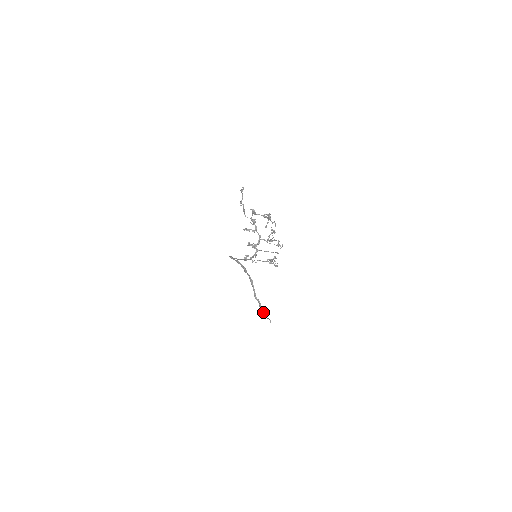
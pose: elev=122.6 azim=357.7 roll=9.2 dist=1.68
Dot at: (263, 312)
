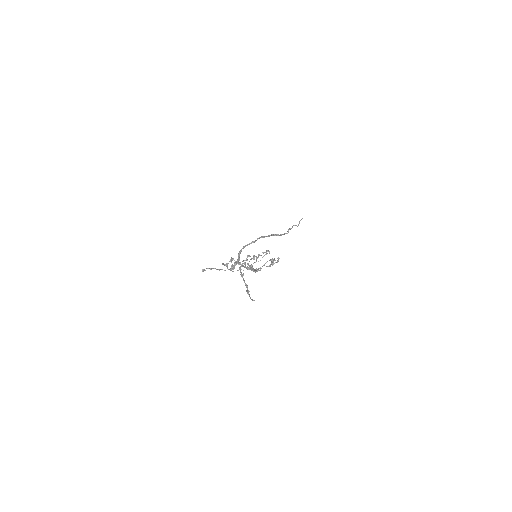
Dot at: (292, 227)
